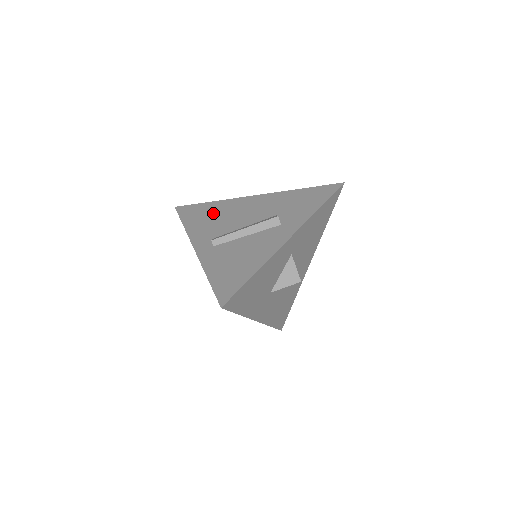
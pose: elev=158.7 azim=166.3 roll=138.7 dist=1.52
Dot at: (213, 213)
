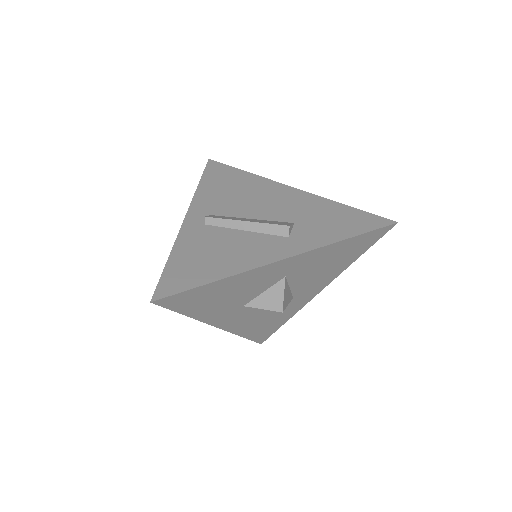
Dot at: (236, 185)
